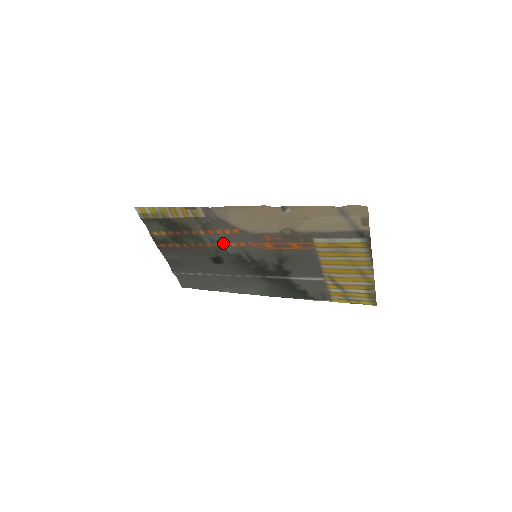
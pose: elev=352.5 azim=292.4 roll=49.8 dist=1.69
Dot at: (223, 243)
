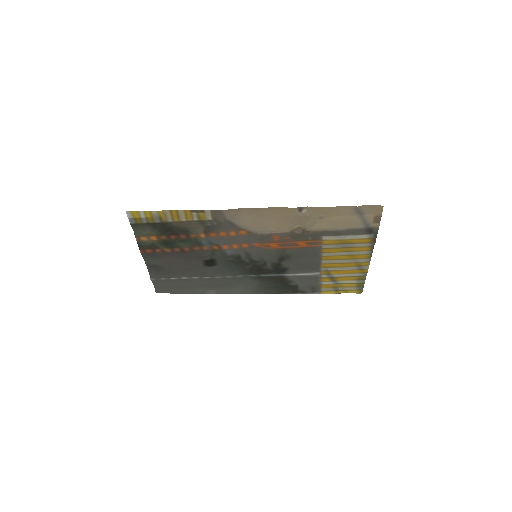
Dot at: (223, 245)
